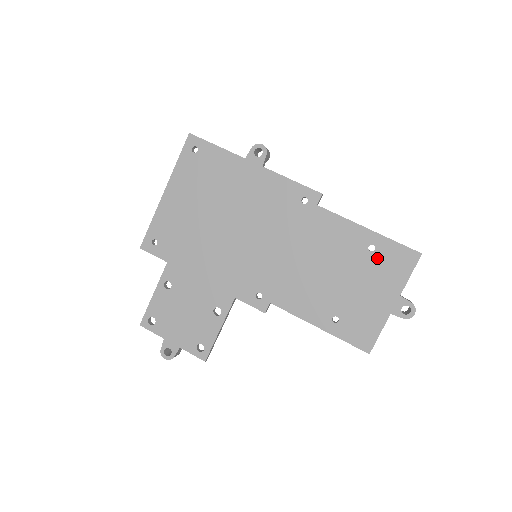
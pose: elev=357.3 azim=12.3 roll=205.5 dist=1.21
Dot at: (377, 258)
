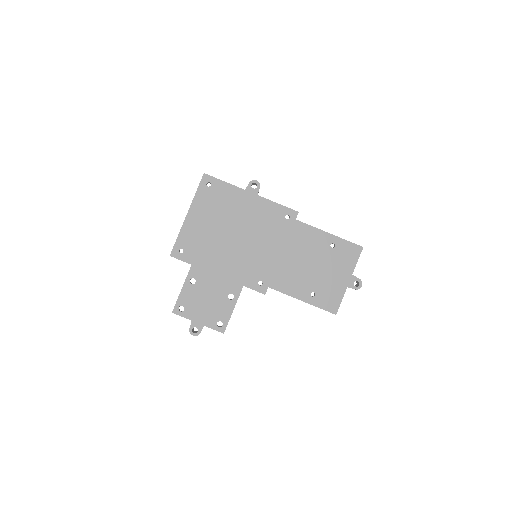
Dot at: (336, 252)
